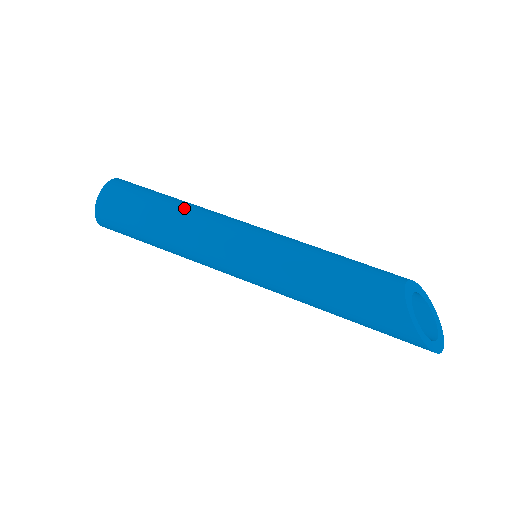
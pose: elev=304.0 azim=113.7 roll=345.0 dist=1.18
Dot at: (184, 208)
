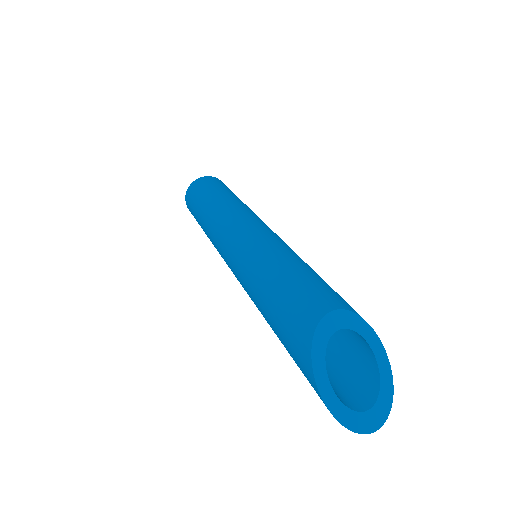
Dot at: (229, 199)
